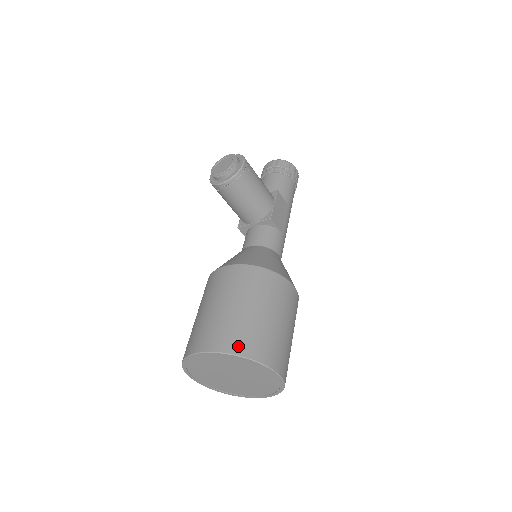
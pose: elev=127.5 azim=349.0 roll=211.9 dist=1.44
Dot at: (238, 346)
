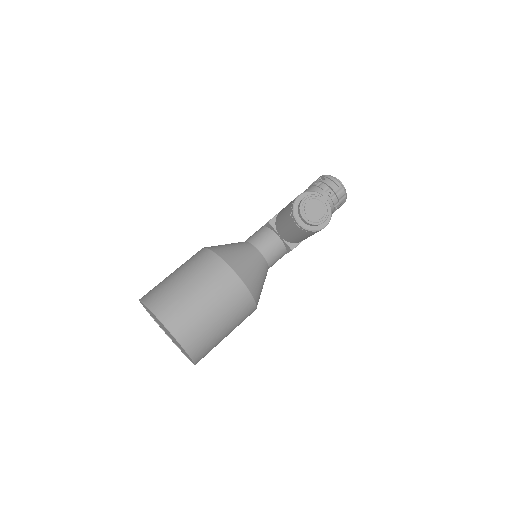
Dot at: (194, 348)
